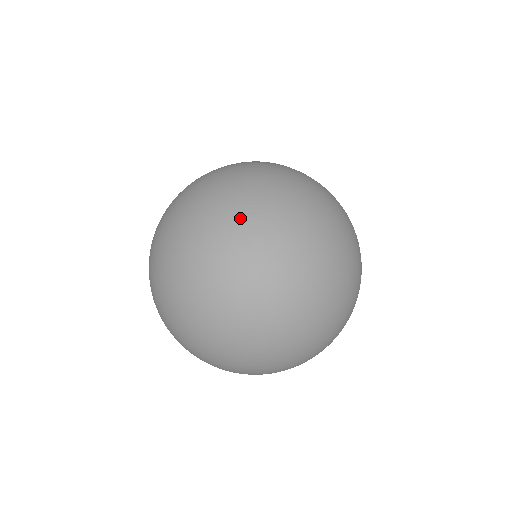
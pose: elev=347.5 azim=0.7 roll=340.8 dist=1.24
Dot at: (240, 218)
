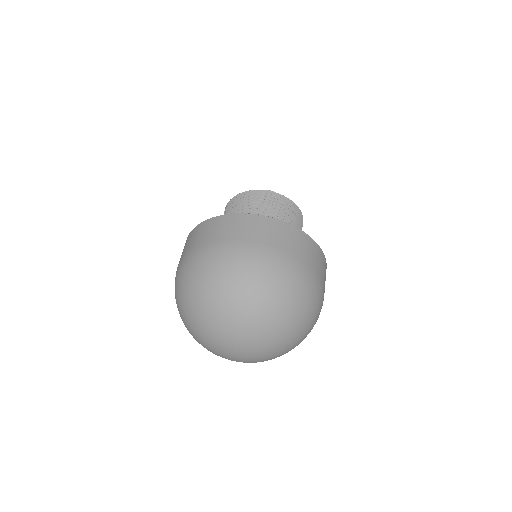
Dot at: (275, 330)
